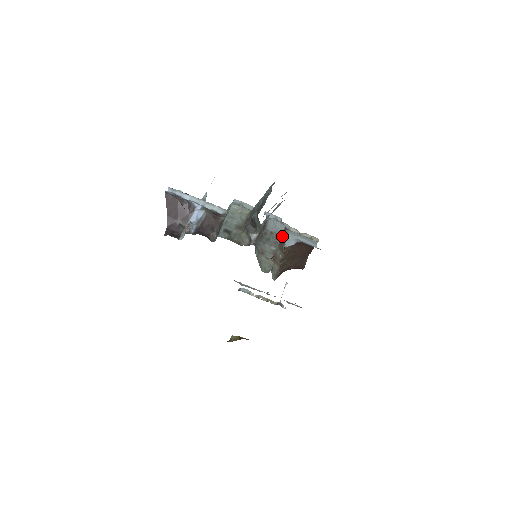
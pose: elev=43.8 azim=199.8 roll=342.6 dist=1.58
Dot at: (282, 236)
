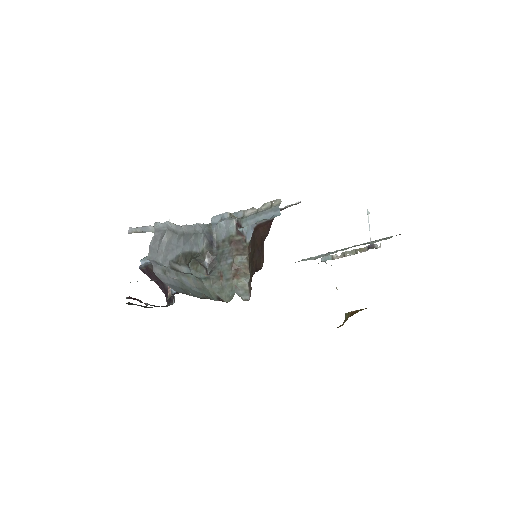
Dot at: (236, 235)
